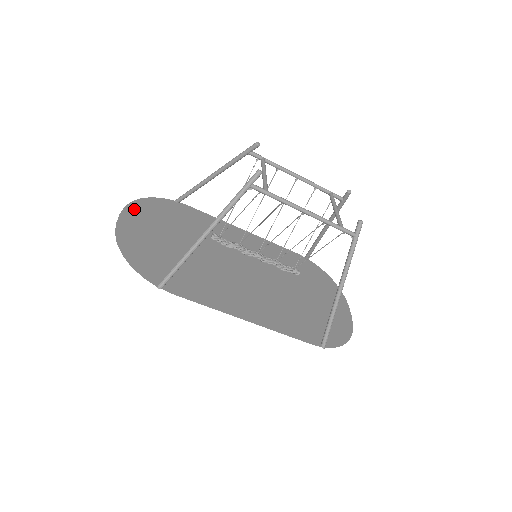
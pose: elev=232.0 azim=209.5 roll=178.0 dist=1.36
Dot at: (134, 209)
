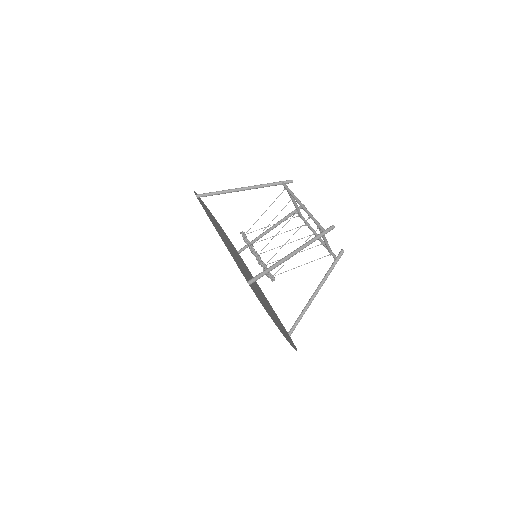
Dot at: (216, 220)
